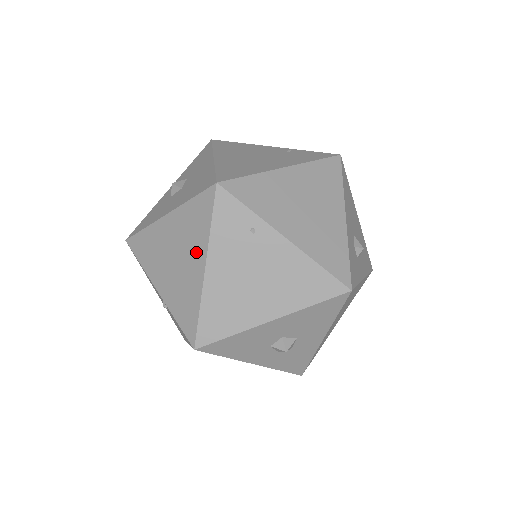
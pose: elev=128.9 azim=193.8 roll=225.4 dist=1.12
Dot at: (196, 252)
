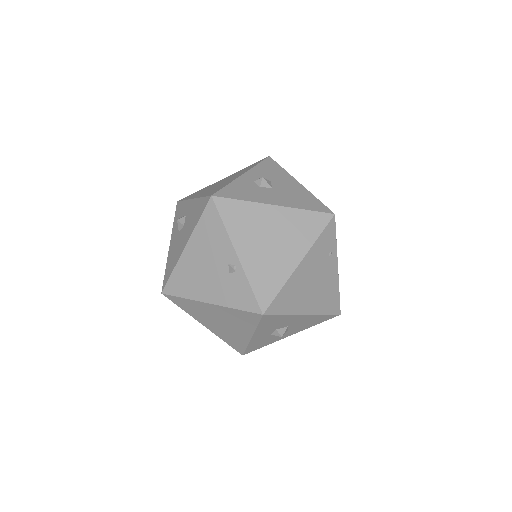
Dot at: (296, 247)
